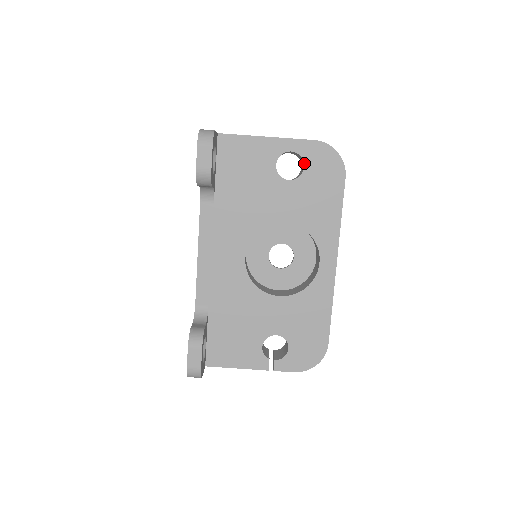
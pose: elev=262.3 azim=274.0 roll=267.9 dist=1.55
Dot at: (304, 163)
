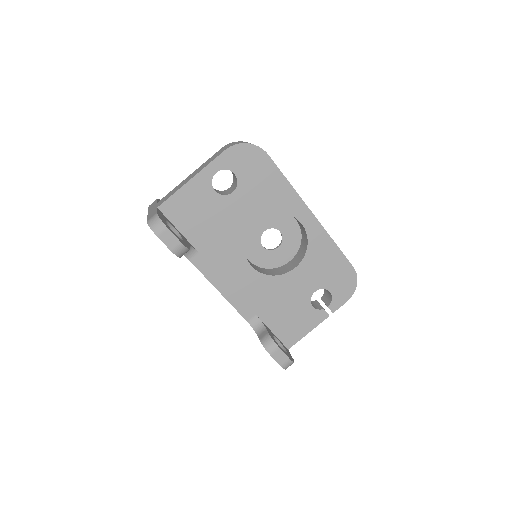
Dot at: occluded
